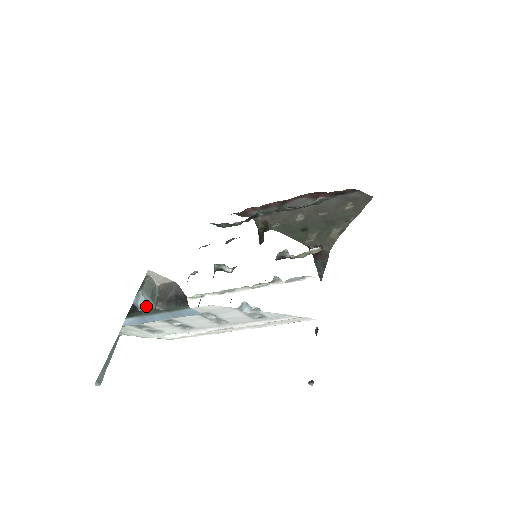
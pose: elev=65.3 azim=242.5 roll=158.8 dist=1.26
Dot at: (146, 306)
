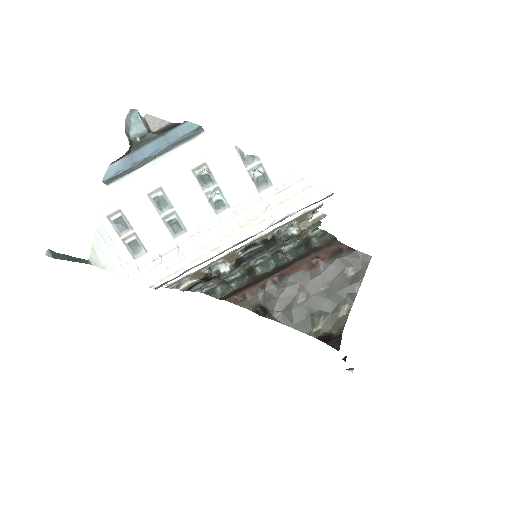
Dot at: (139, 122)
